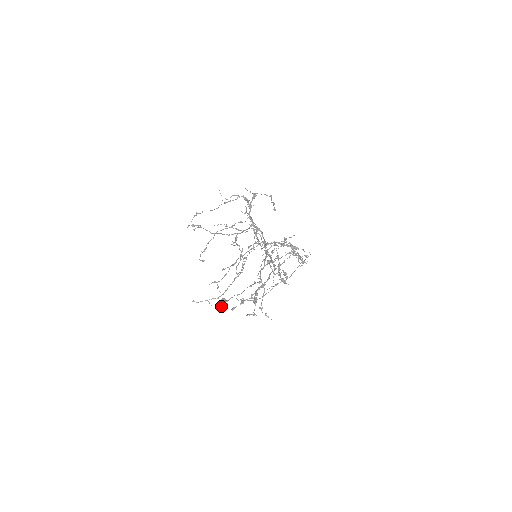
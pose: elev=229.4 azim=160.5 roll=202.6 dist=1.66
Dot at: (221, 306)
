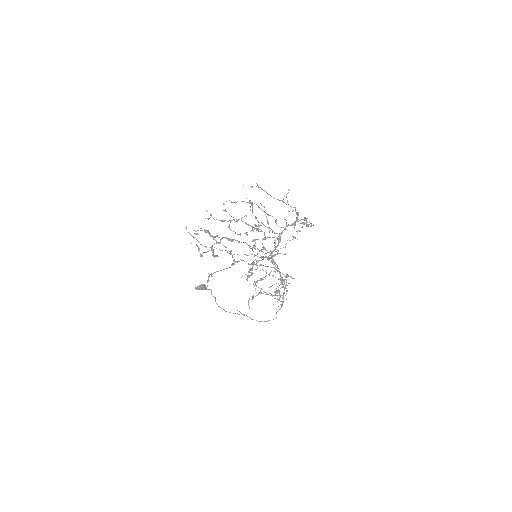
Dot at: (198, 287)
